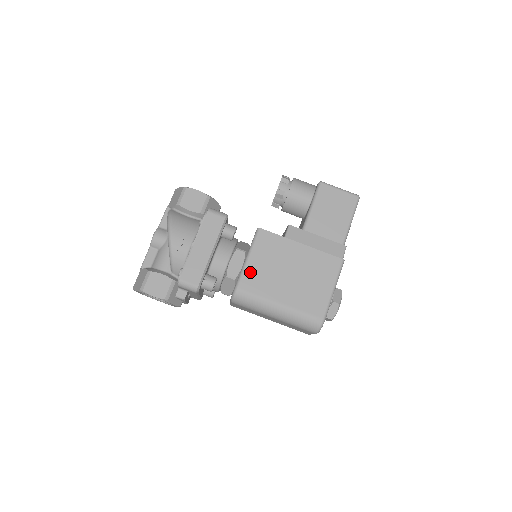
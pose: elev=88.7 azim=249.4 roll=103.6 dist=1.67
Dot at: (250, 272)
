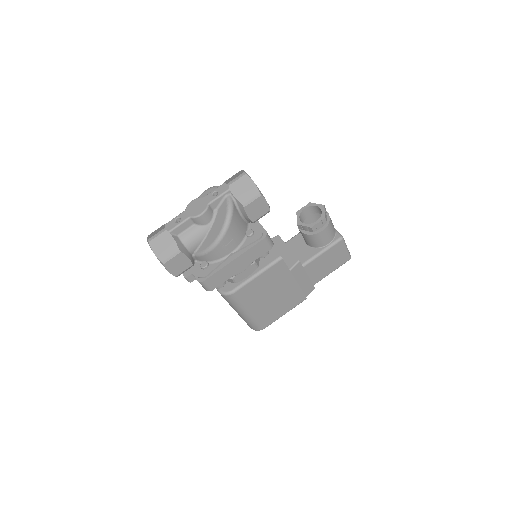
Dot at: (250, 286)
